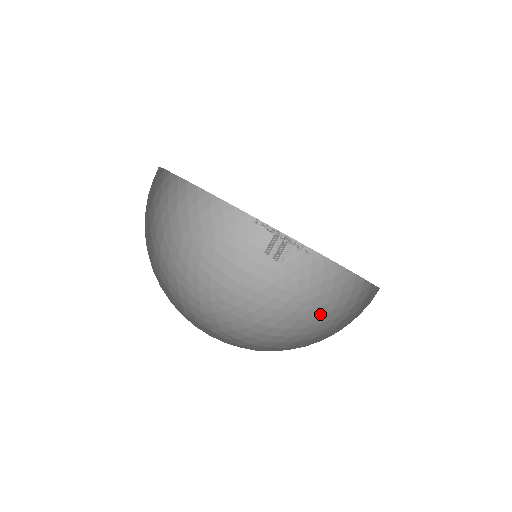
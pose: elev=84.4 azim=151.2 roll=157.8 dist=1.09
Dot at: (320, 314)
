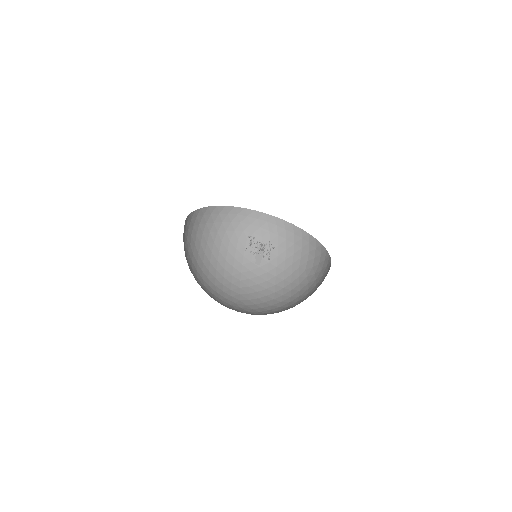
Dot at: (310, 287)
